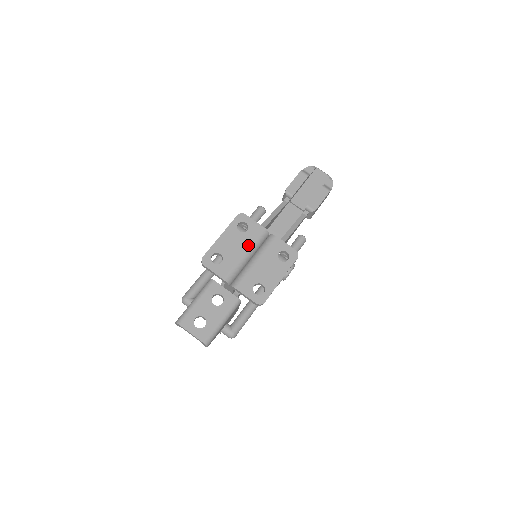
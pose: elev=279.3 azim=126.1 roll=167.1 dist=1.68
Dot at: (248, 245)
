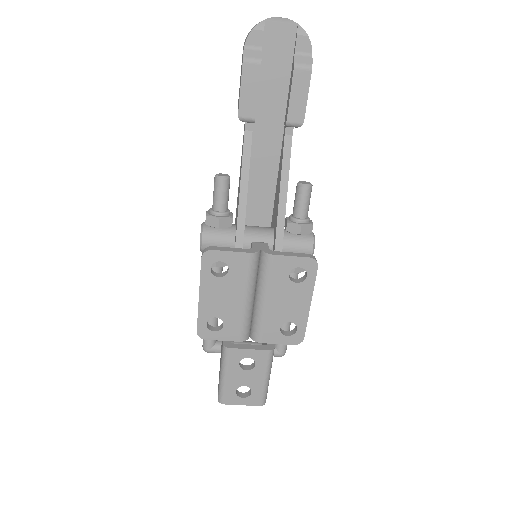
Dot at: (242, 288)
